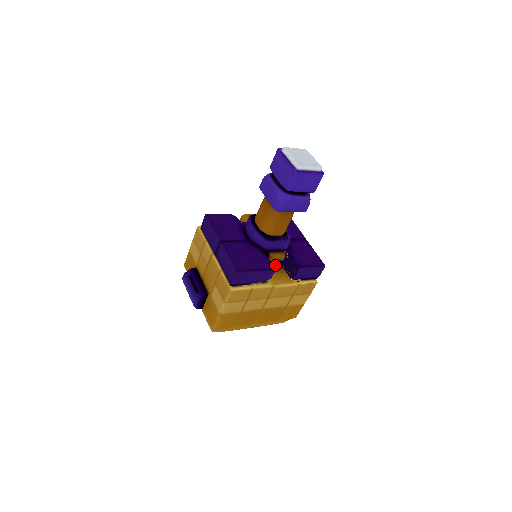
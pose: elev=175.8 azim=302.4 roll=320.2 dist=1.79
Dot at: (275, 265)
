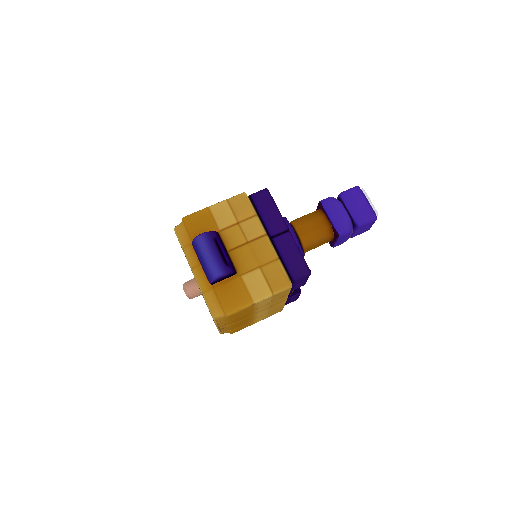
Dot at: occluded
